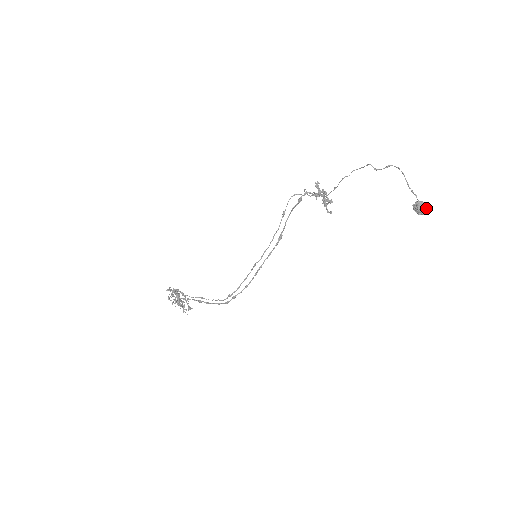
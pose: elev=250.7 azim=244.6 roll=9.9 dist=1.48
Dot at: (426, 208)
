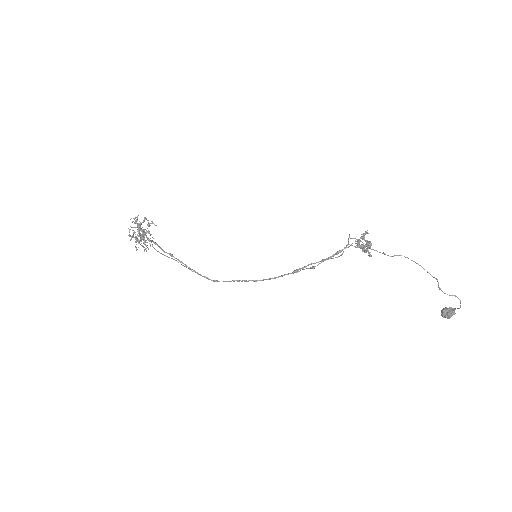
Dot at: occluded
